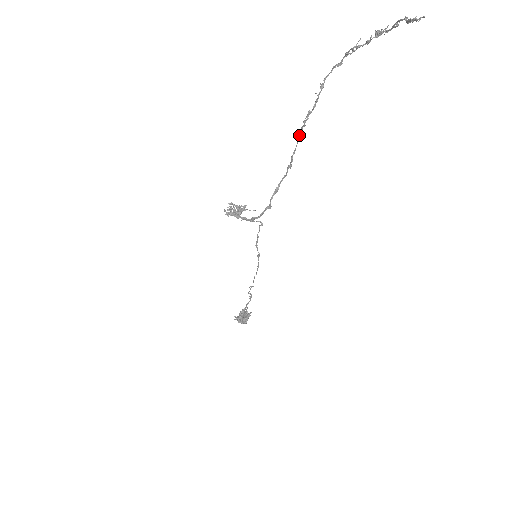
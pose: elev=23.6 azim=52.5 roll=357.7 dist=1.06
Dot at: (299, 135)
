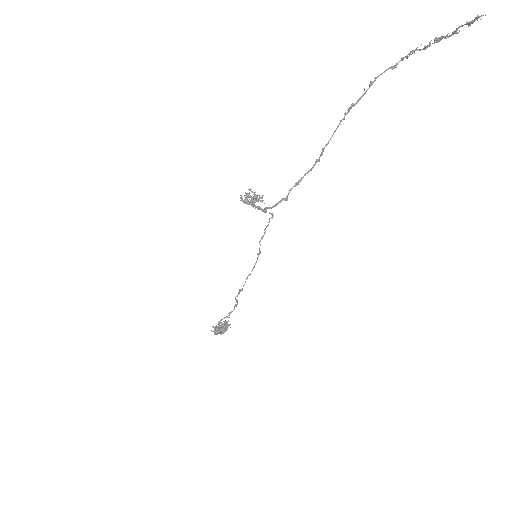
Dot at: (336, 128)
